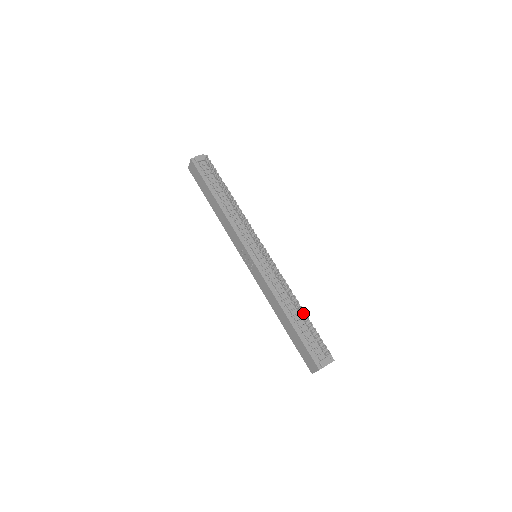
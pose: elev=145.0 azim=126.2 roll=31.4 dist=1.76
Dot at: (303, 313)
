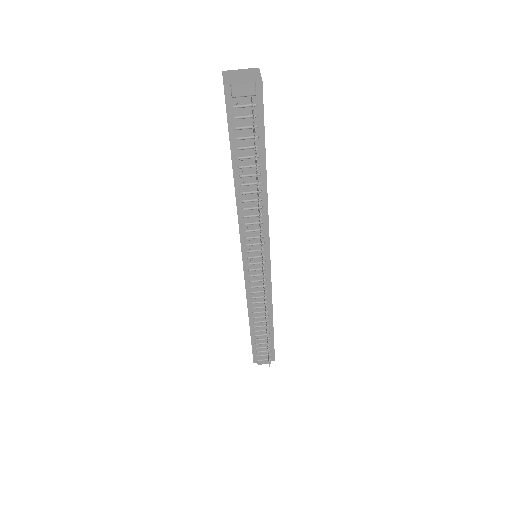
Dot at: (271, 326)
